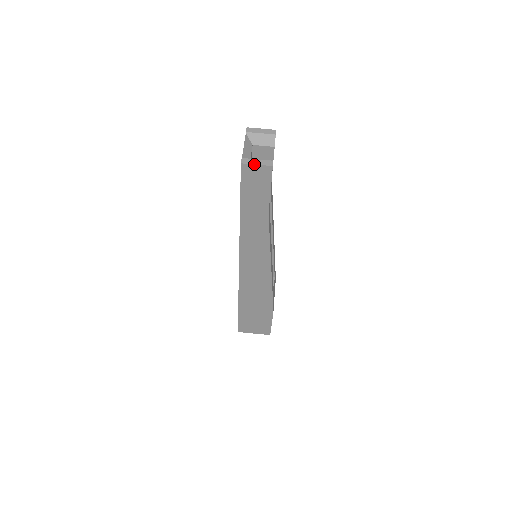
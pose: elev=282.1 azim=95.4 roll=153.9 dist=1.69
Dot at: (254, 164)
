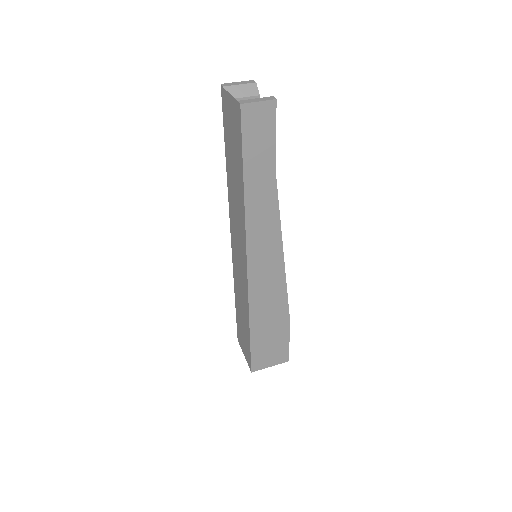
Dot at: (255, 101)
